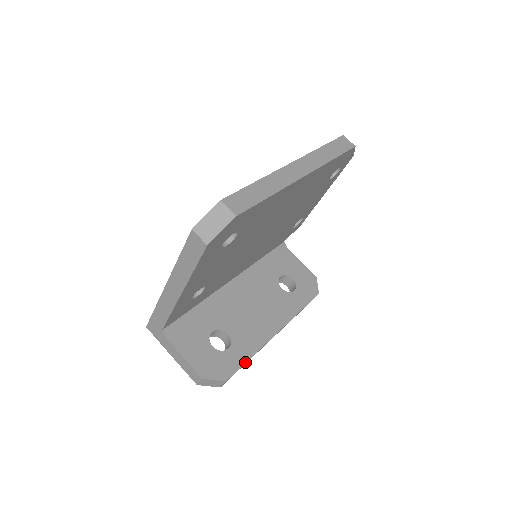
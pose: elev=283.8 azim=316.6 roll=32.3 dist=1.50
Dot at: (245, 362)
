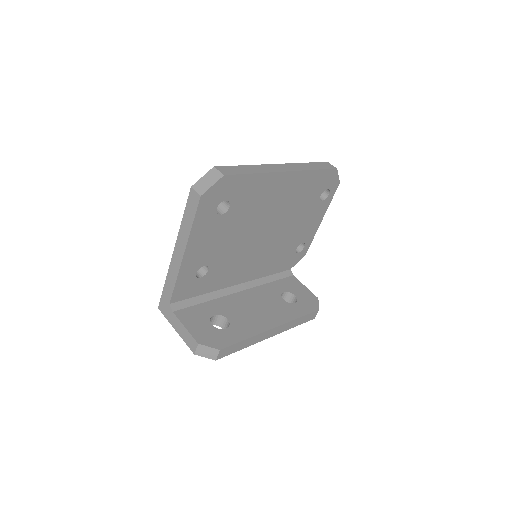
Dot at: (240, 341)
